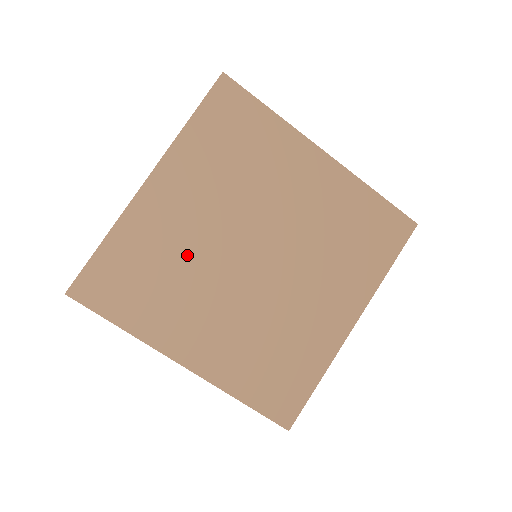
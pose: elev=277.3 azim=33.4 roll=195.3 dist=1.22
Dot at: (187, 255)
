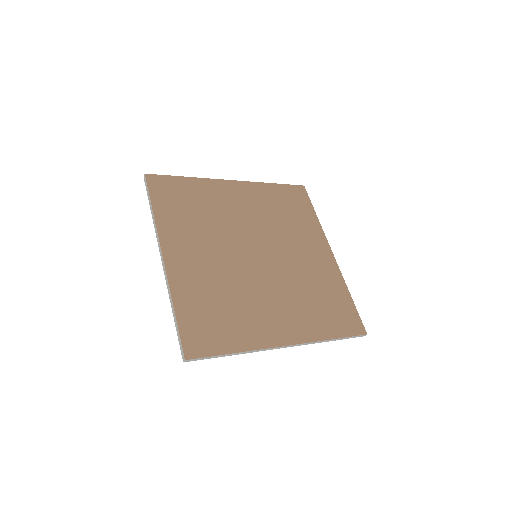
Dot at: (225, 281)
